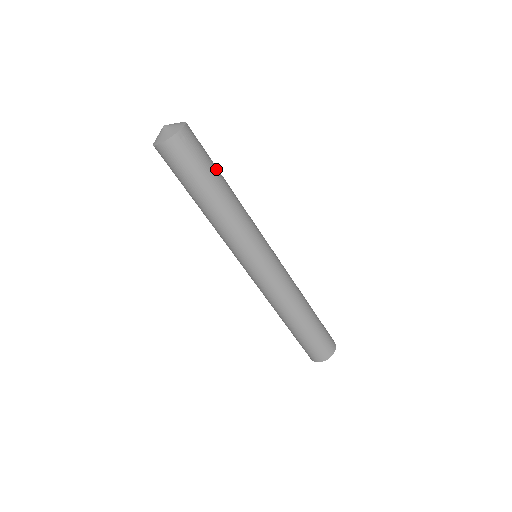
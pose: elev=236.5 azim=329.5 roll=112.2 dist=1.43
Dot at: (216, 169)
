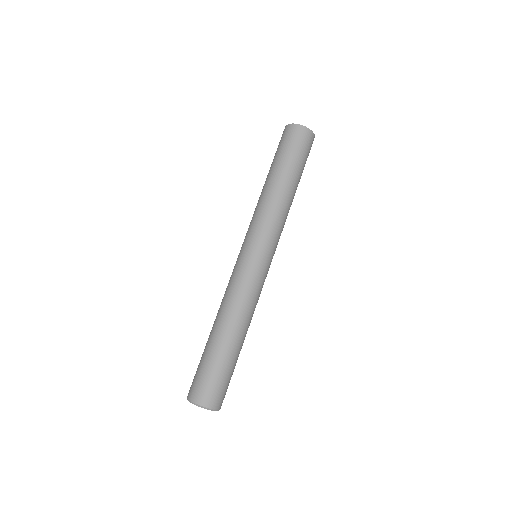
Dot at: occluded
